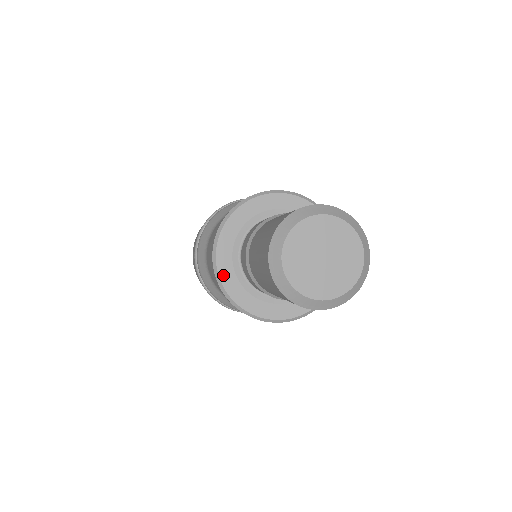
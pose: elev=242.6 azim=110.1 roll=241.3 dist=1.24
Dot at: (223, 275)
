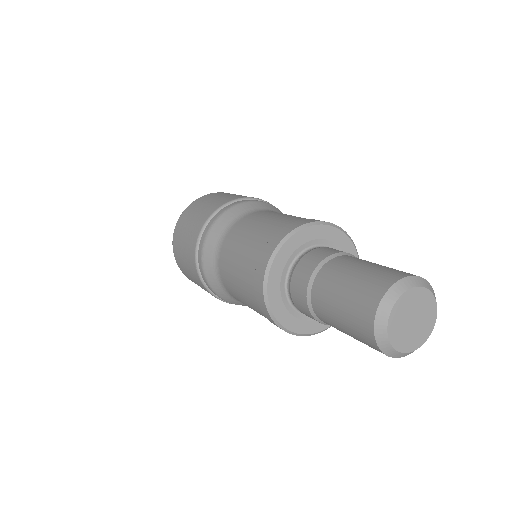
Dot at: (282, 252)
